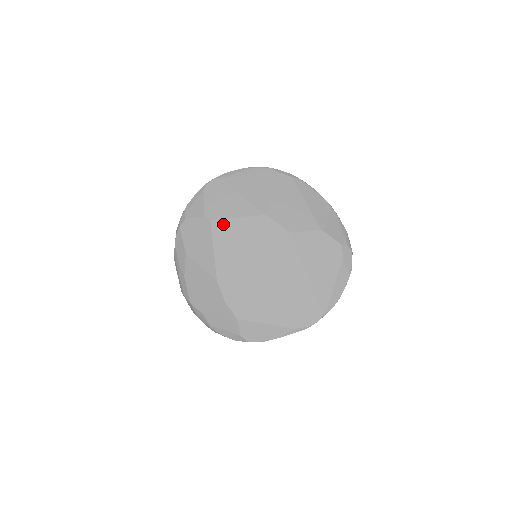
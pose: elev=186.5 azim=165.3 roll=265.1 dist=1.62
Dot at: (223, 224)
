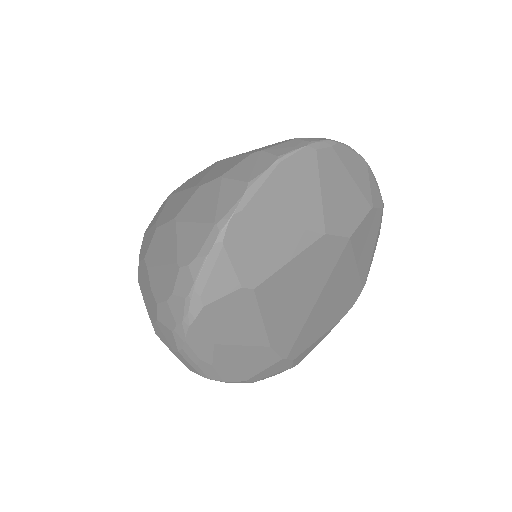
Dot at: (272, 281)
